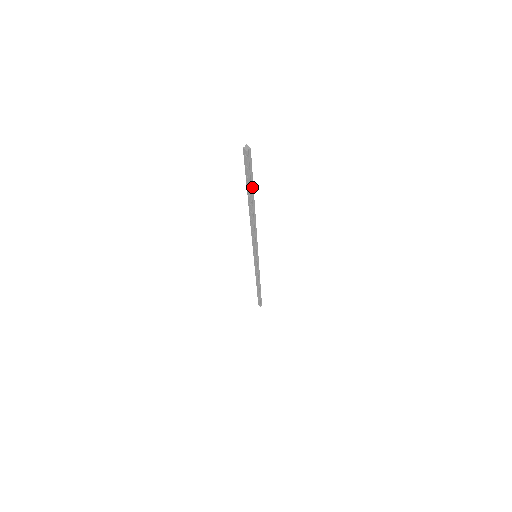
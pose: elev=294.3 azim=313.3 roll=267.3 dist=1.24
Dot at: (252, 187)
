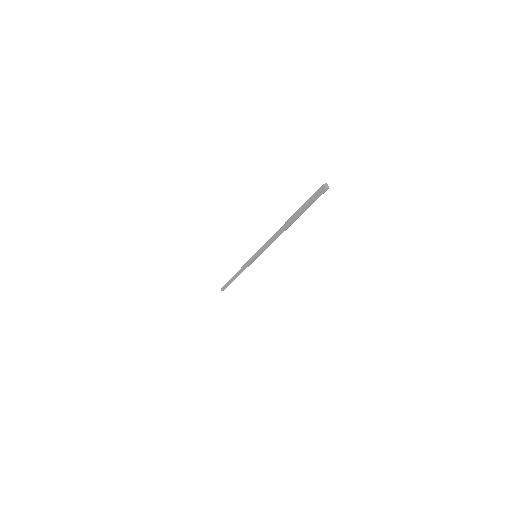
Dot at: (303, 212)
